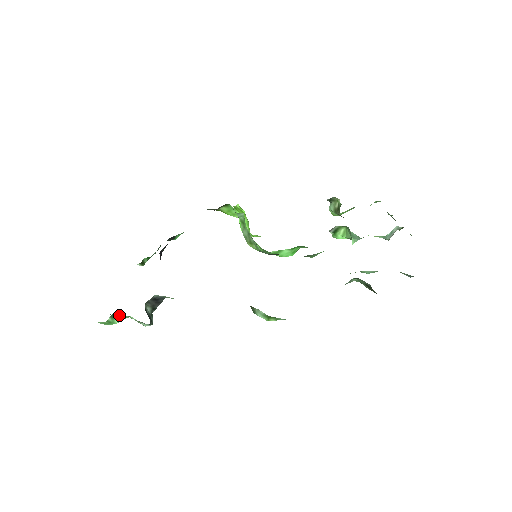
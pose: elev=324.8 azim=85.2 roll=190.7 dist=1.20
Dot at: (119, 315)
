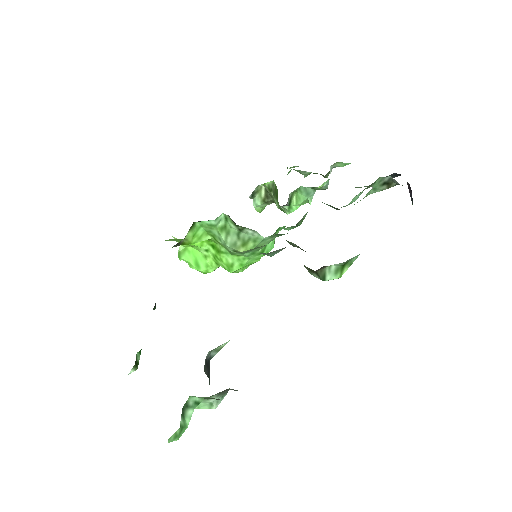
Dot at: (189, 406)
